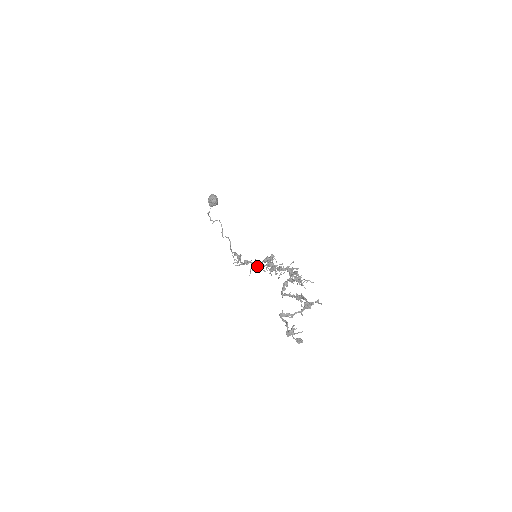
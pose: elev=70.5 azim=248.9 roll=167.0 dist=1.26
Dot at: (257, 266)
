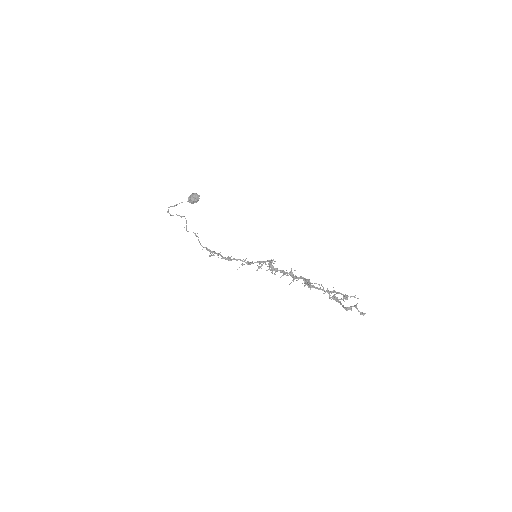
Dot at: (248, 264)
